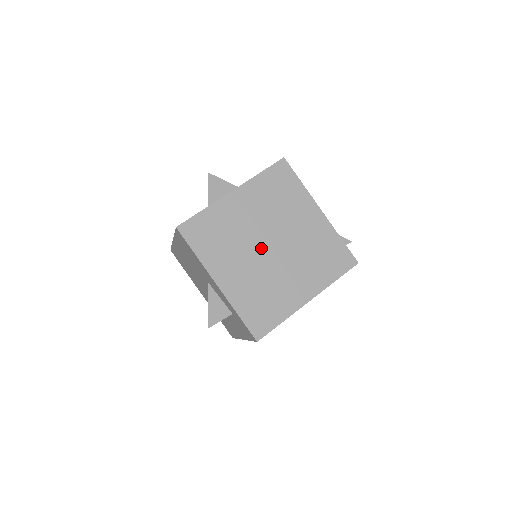
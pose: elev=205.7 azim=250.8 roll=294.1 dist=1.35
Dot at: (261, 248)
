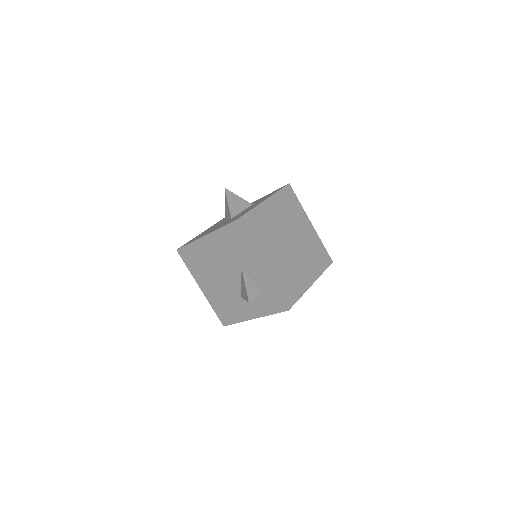
Dot at: (284, 244)
